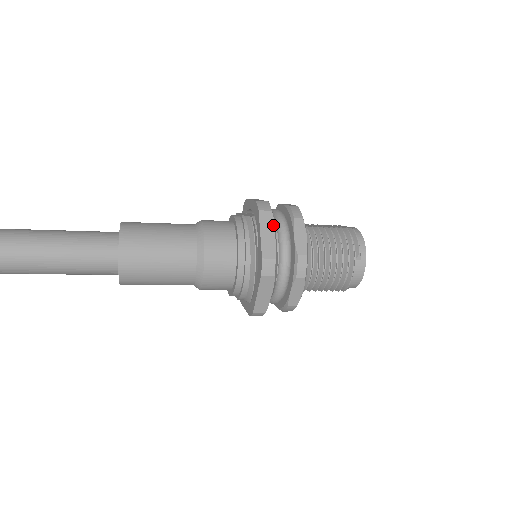
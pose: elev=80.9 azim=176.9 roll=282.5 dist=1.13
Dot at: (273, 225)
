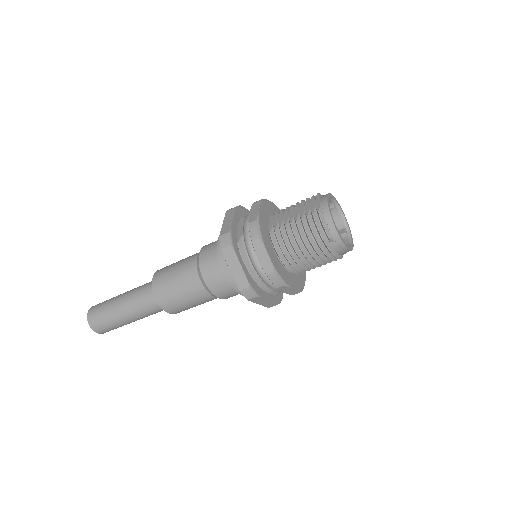
Dot at: (237, 258)
